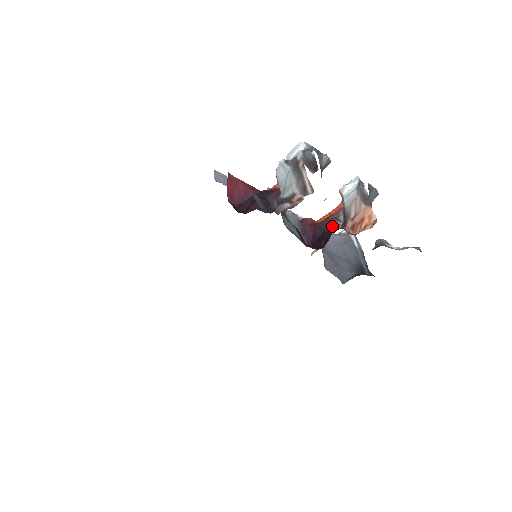
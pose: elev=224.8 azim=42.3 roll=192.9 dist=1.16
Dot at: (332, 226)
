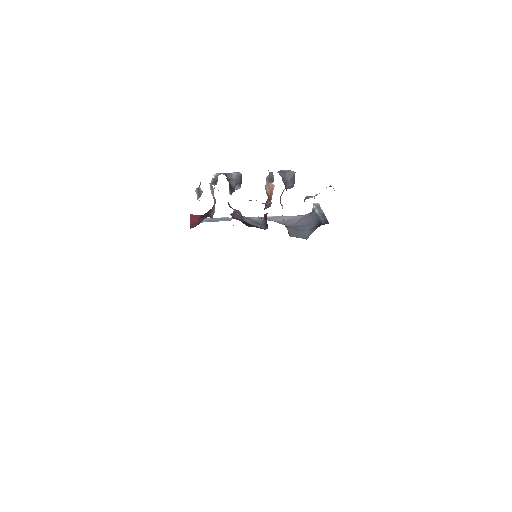
Dot at: occluded
